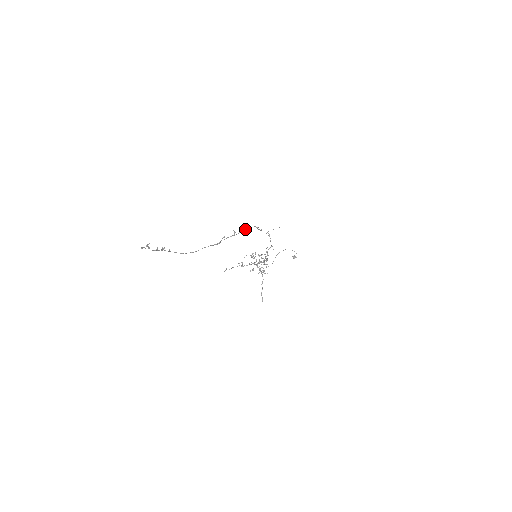
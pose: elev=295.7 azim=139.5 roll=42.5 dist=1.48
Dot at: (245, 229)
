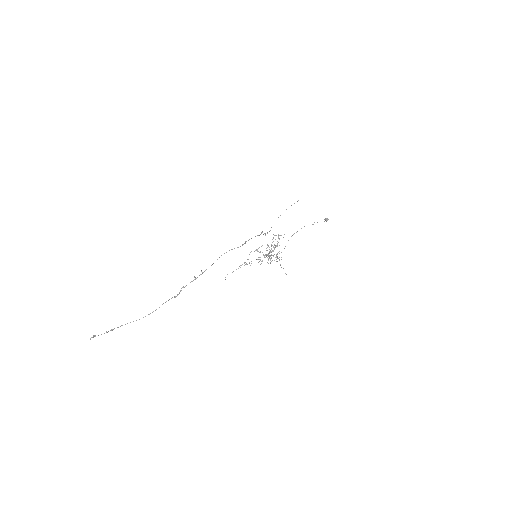
Dot at: occluded
